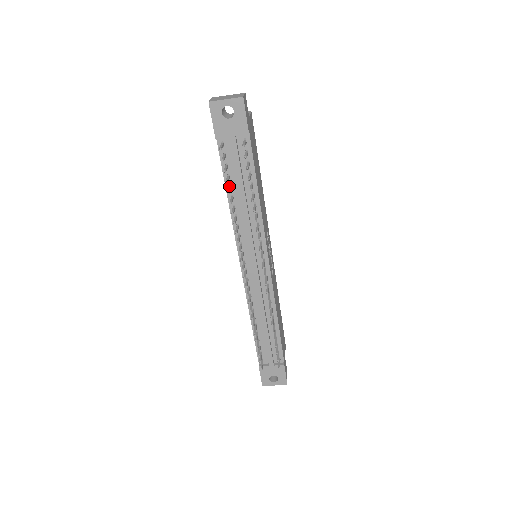
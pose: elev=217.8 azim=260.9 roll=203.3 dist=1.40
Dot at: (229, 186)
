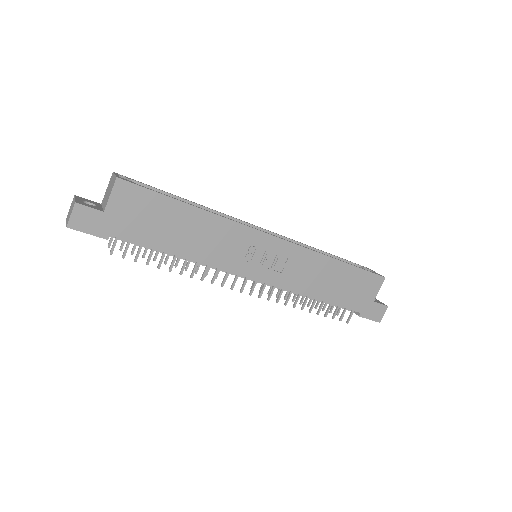
Dot at: occluded
